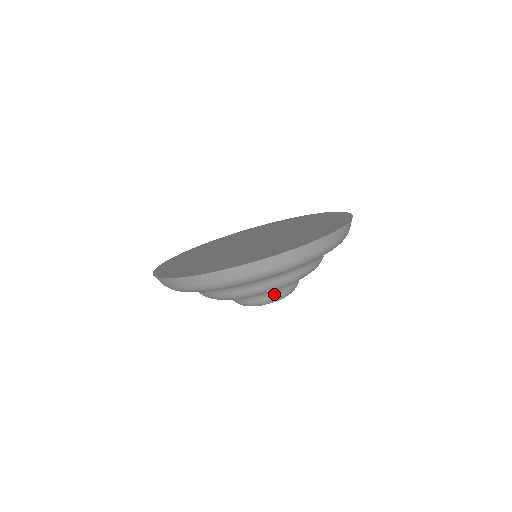
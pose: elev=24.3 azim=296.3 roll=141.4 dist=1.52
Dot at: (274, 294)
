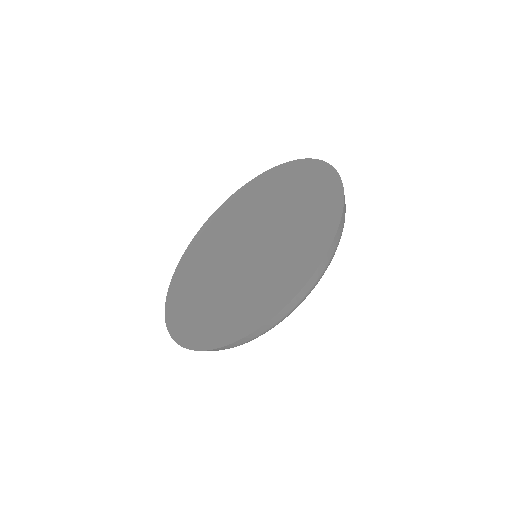
Dot at: occluded
